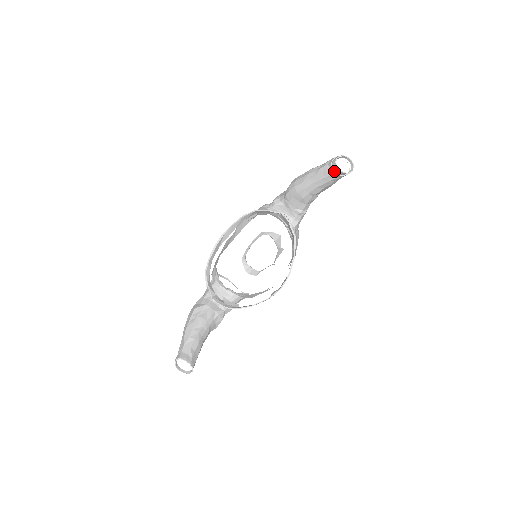
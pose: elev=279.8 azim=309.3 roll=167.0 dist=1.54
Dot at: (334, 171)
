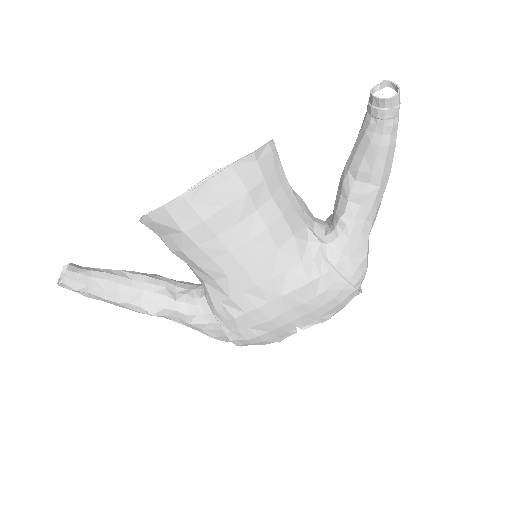
Dot at: (368, 102)
